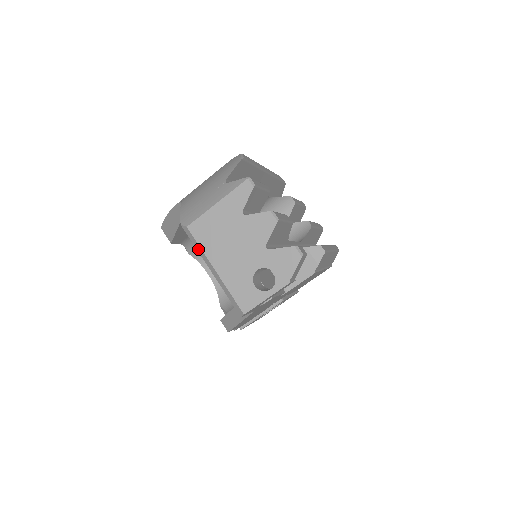
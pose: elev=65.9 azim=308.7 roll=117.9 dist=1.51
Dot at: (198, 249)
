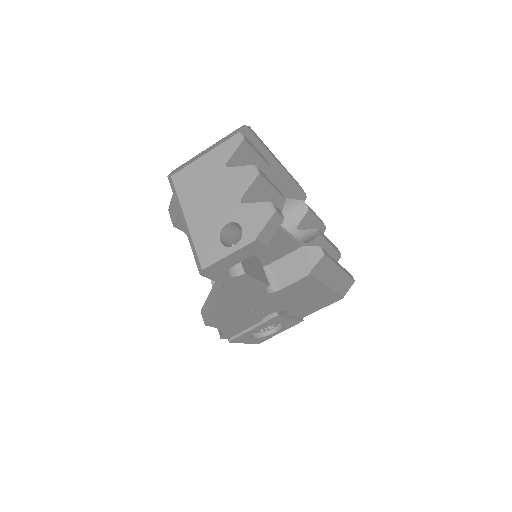
Dot at: (176, 200)
